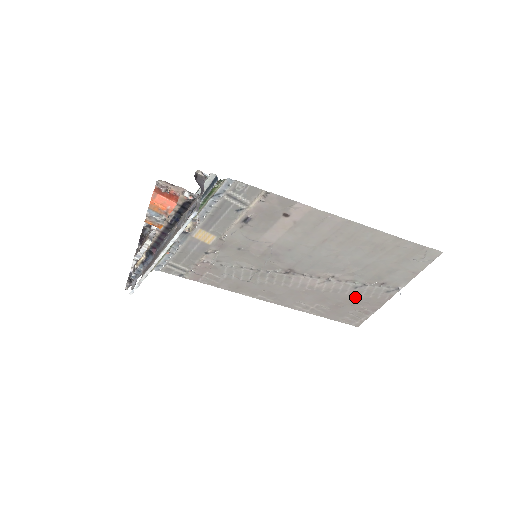
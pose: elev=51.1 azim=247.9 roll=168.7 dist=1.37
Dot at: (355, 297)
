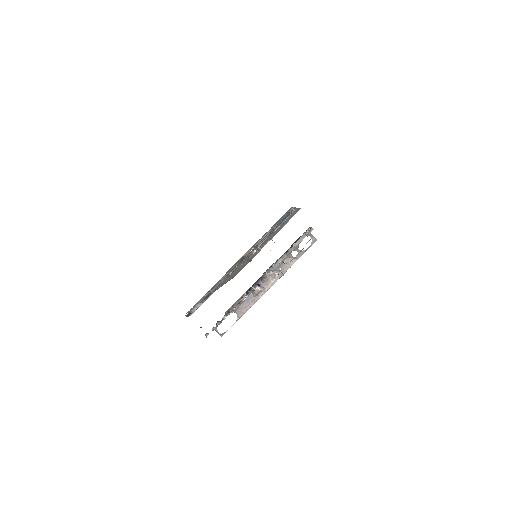
Dot at: (253, 256)
